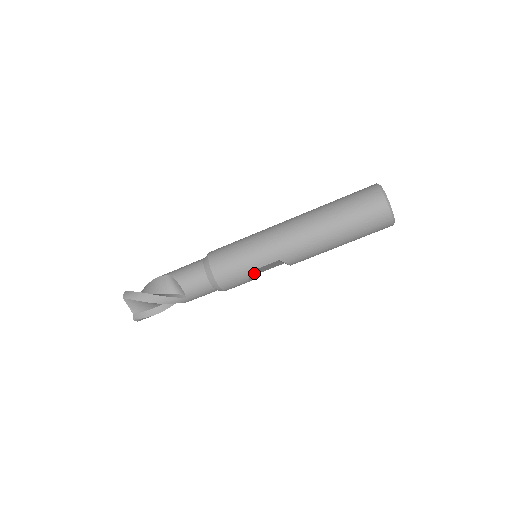
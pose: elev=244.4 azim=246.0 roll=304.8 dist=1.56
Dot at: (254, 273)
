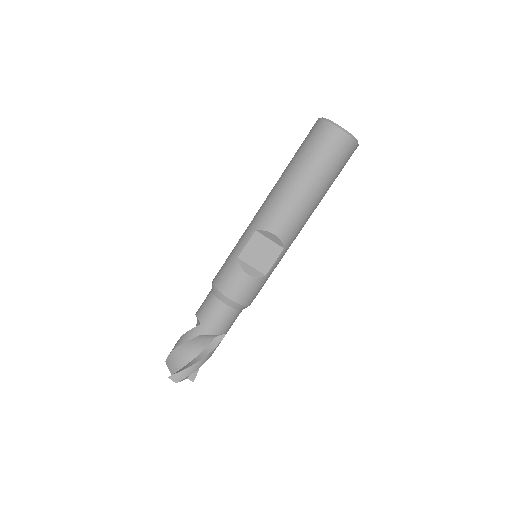
Dot at: (254, 269)
